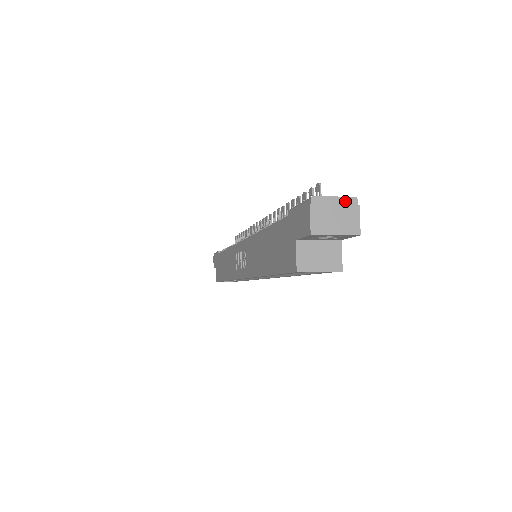
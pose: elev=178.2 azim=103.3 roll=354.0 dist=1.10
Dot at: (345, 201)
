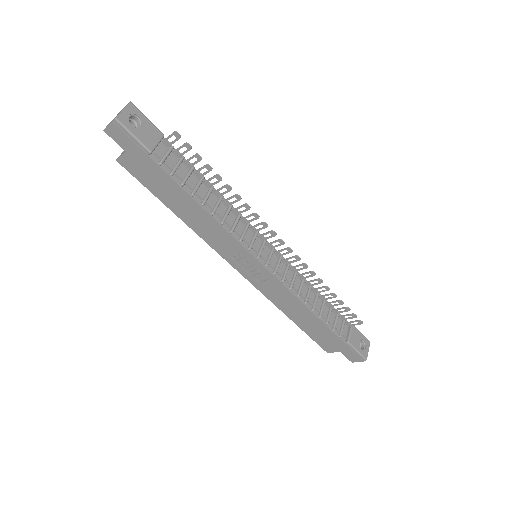
Dot at: (368, 347)
